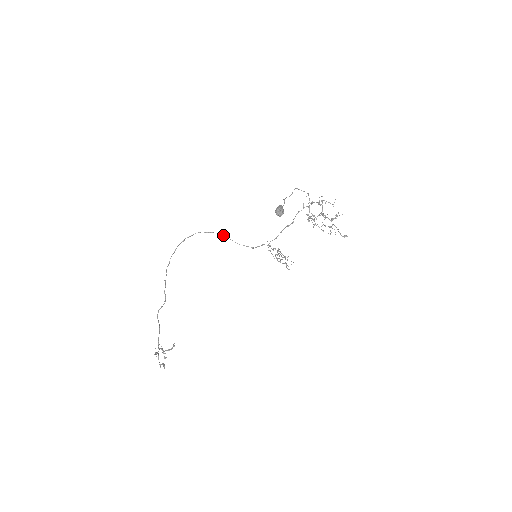
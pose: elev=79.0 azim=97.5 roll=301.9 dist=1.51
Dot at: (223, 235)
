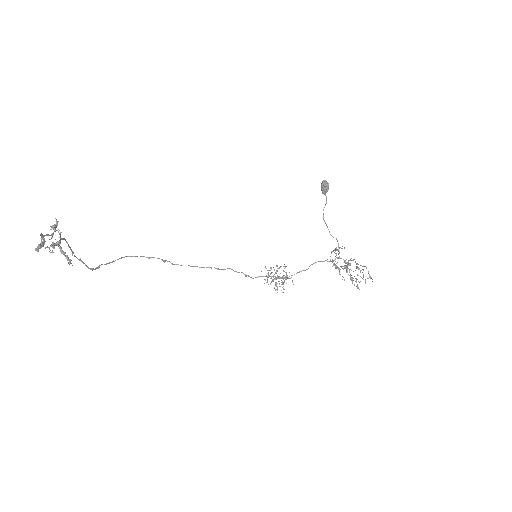
Dot at: occluded
